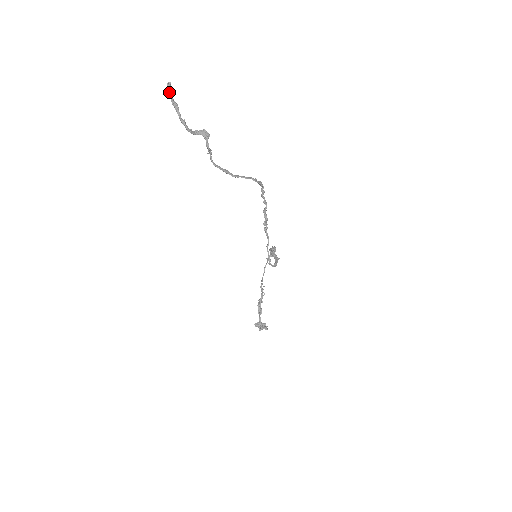
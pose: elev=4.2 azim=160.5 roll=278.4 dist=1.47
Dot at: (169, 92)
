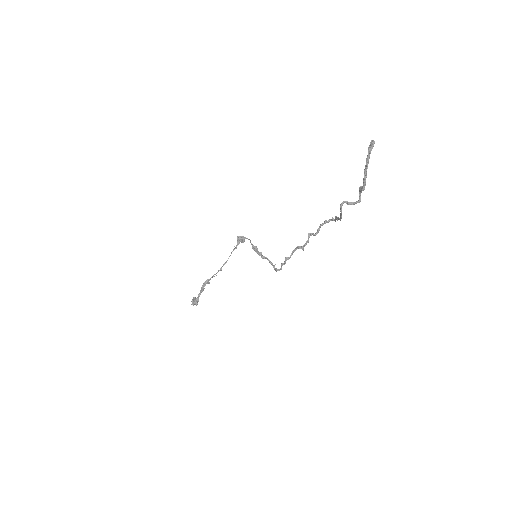
Dot at: (370, 151)
